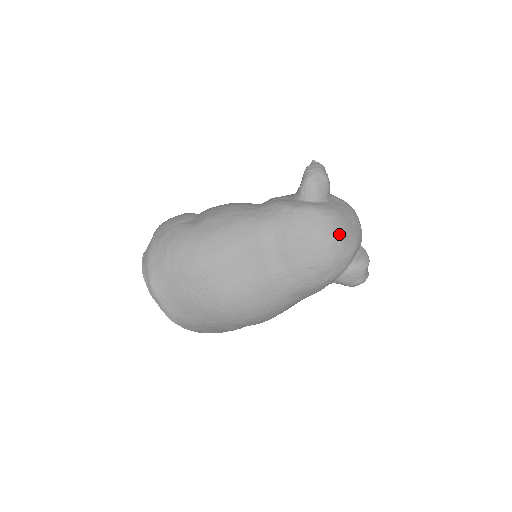
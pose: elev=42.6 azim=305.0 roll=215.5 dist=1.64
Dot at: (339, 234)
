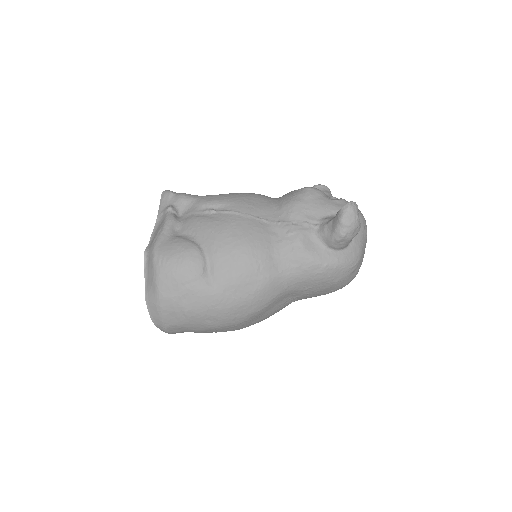
Dot at: (356, 273)
